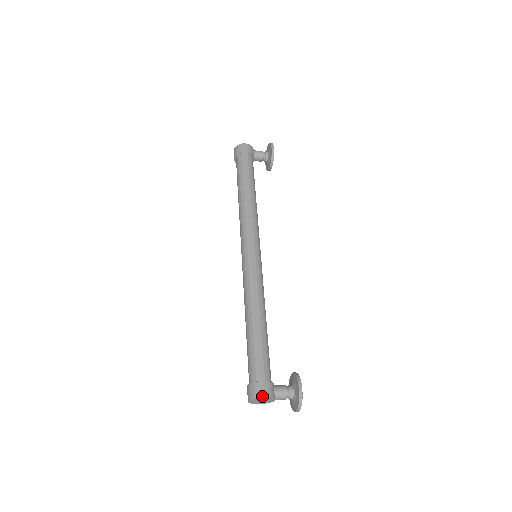
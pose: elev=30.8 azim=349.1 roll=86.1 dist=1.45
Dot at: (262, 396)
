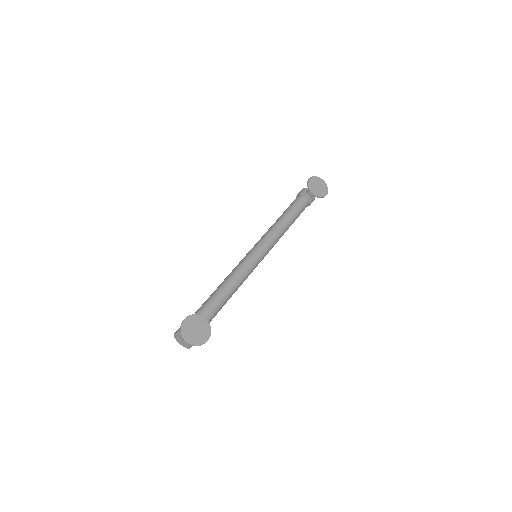
Dot at: (175, 333)
